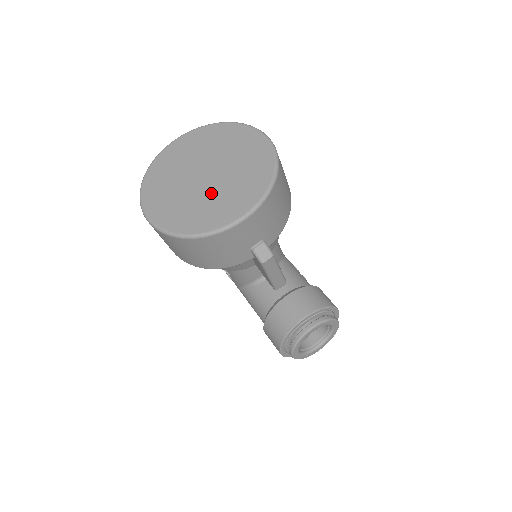
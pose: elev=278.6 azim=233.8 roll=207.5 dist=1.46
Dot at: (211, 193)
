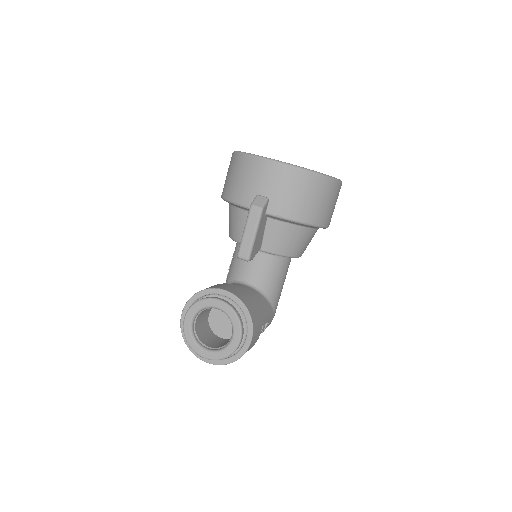
Dot at: occluded
